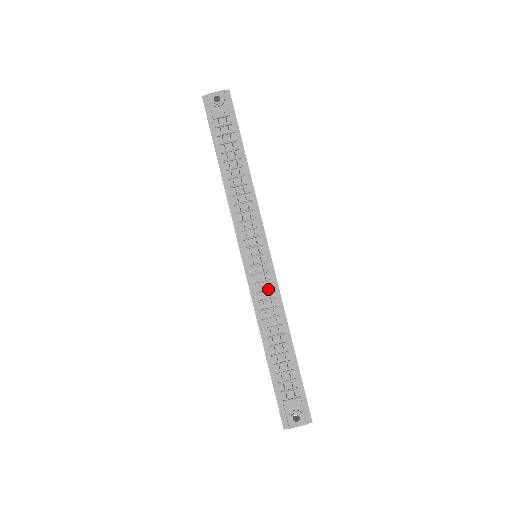
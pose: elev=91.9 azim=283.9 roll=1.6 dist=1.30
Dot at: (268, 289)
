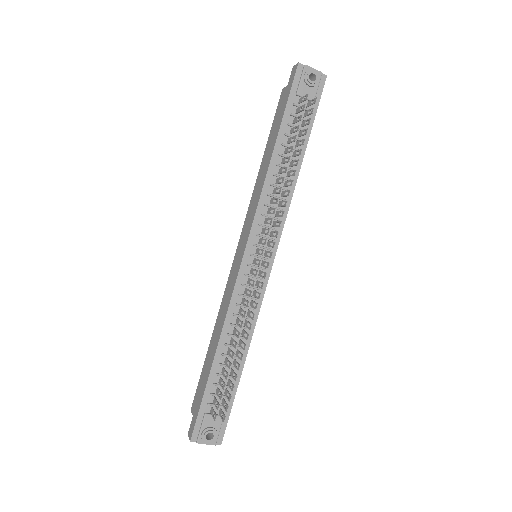
Dot at: (253, 297)
